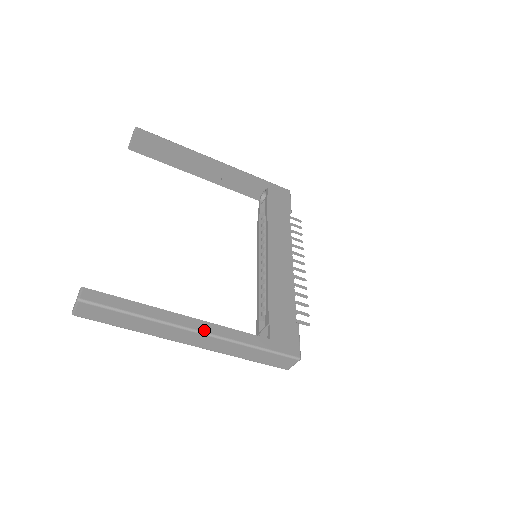
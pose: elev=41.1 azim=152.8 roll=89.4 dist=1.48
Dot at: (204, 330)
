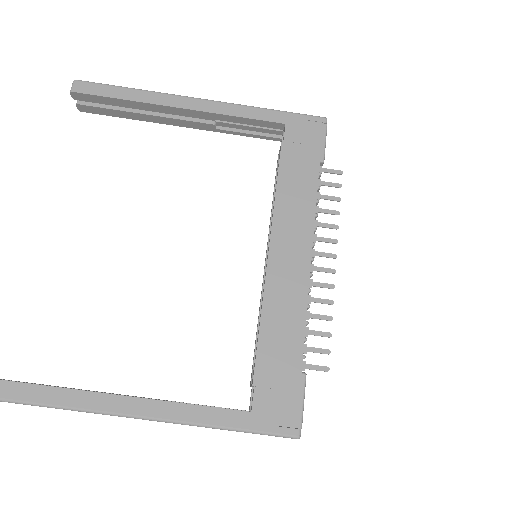
Dot at: (147, 414)
